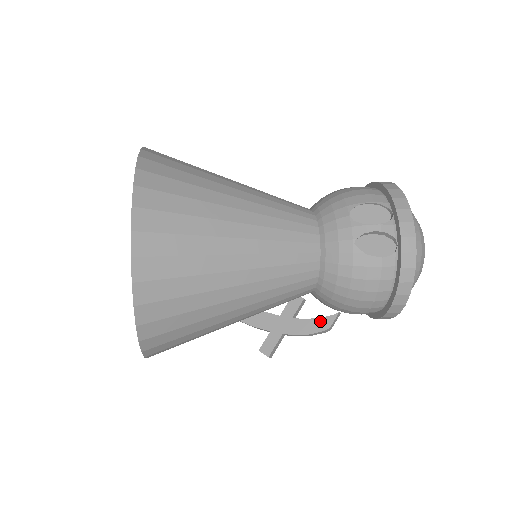
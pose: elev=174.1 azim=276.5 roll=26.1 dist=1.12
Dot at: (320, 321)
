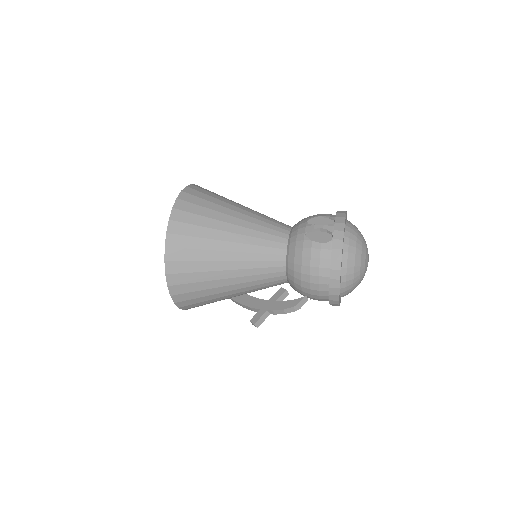
Dot at: (292, 301)
